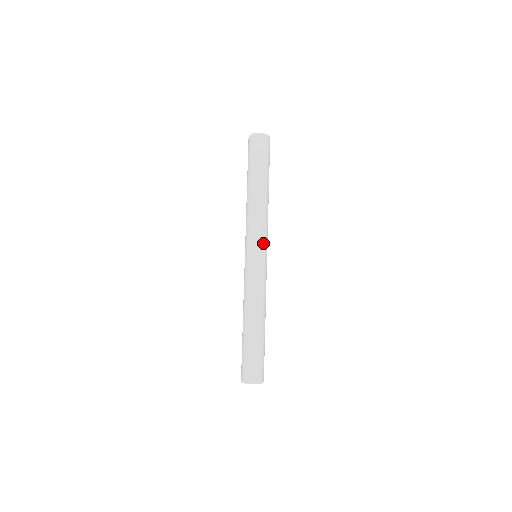
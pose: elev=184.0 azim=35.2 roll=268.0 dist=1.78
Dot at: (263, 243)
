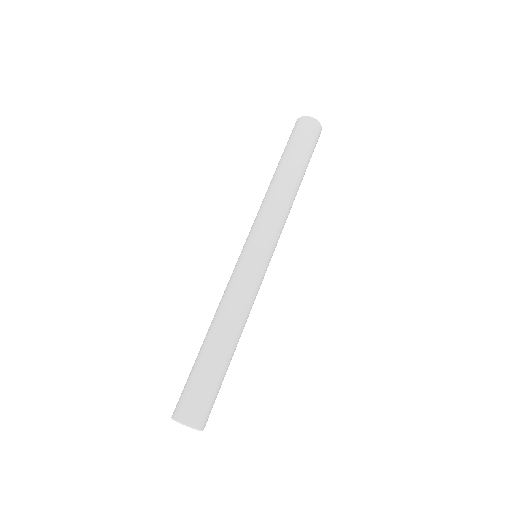
Dot at: (264, 236)
